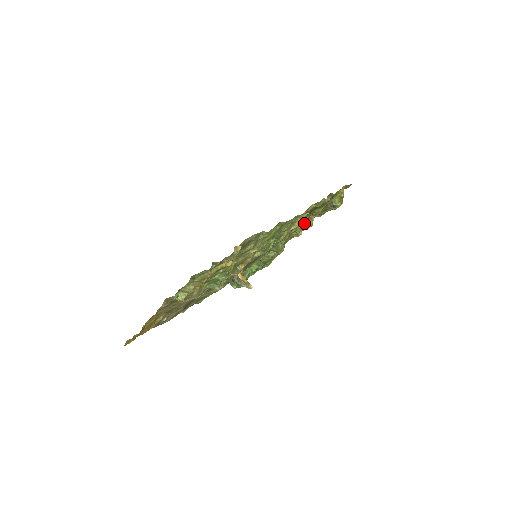
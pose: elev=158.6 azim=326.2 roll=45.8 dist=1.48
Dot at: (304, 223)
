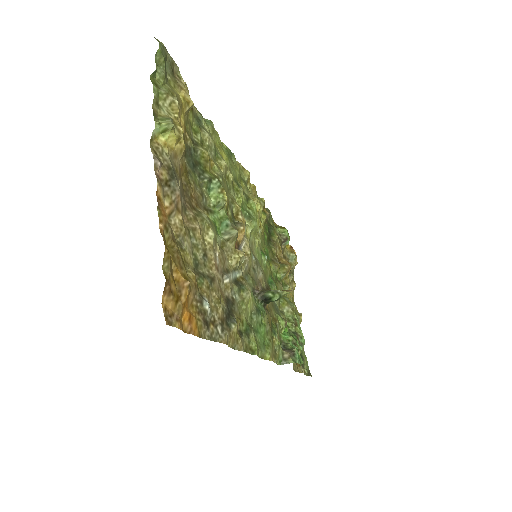
Dot at: (279, 263)
